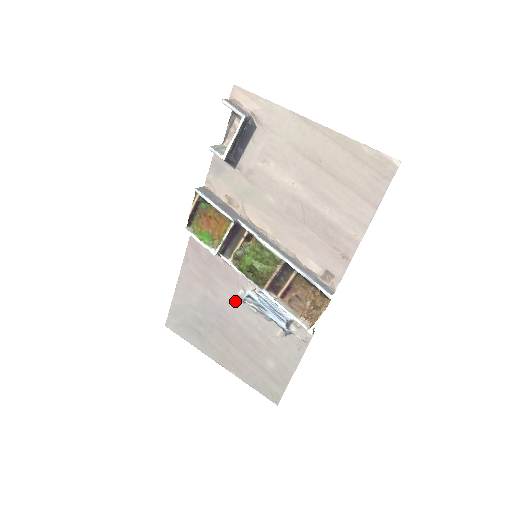
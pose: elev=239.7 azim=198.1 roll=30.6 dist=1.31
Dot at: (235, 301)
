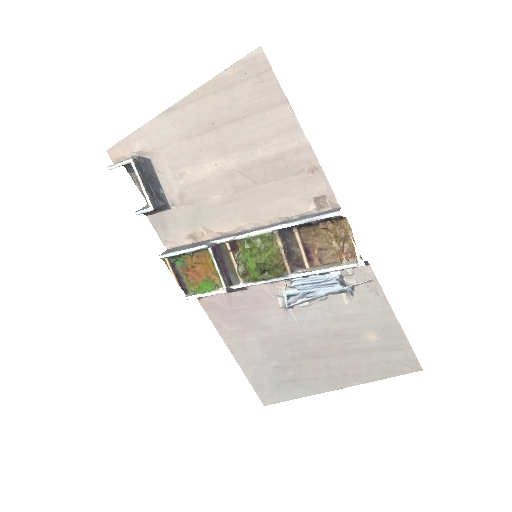
Dot at: (285, 315)
